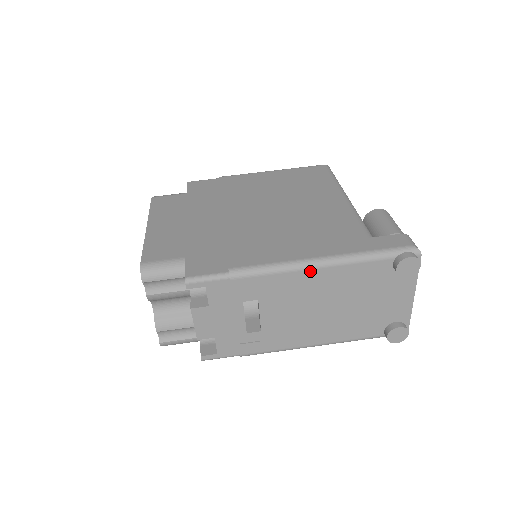
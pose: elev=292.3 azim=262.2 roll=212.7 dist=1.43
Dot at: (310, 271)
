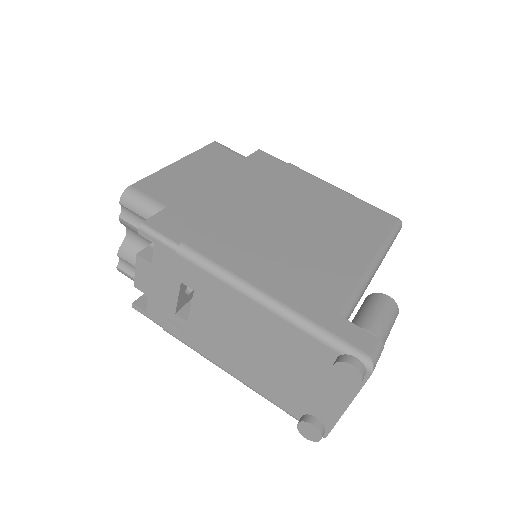
Dot at: (250, 301)
